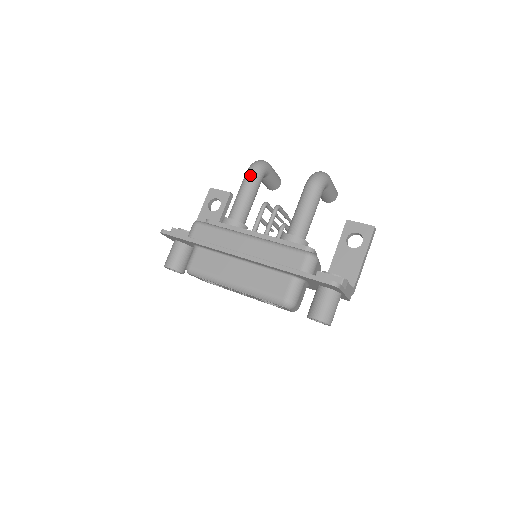
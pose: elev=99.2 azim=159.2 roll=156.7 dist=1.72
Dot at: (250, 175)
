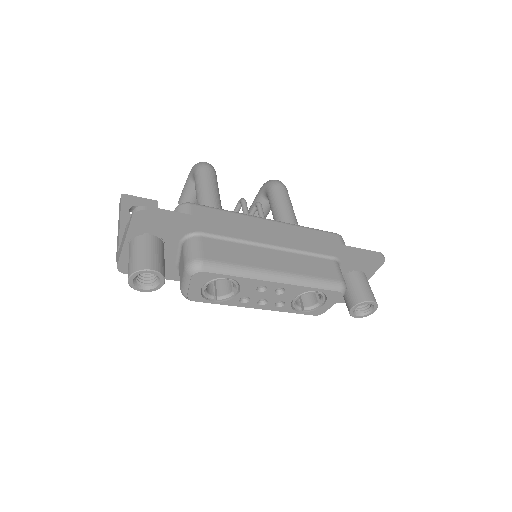
Dot at: (210, 170)
